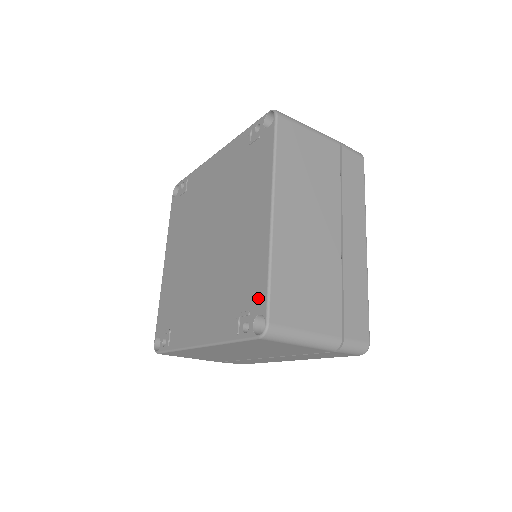
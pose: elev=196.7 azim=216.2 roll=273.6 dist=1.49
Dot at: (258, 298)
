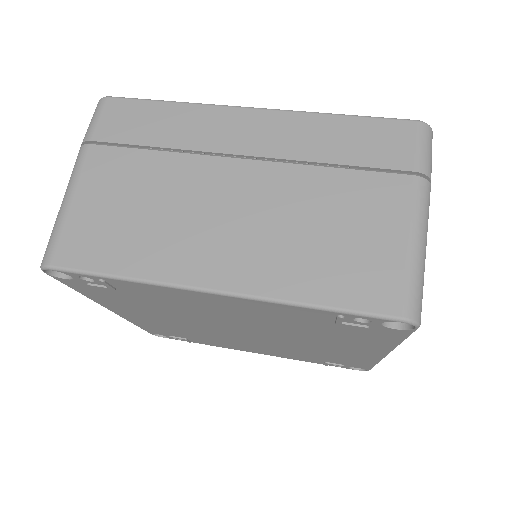
Dot at: (358, 366)
